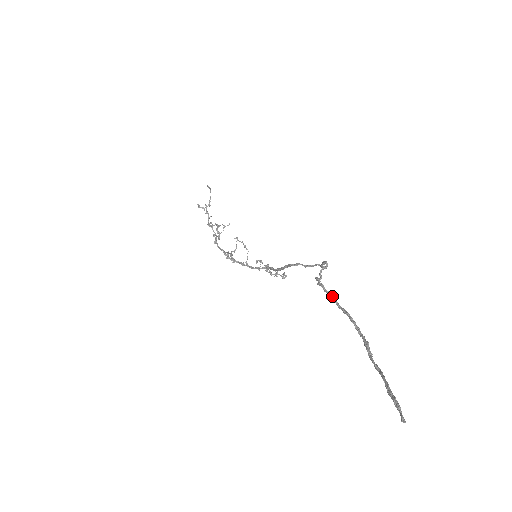
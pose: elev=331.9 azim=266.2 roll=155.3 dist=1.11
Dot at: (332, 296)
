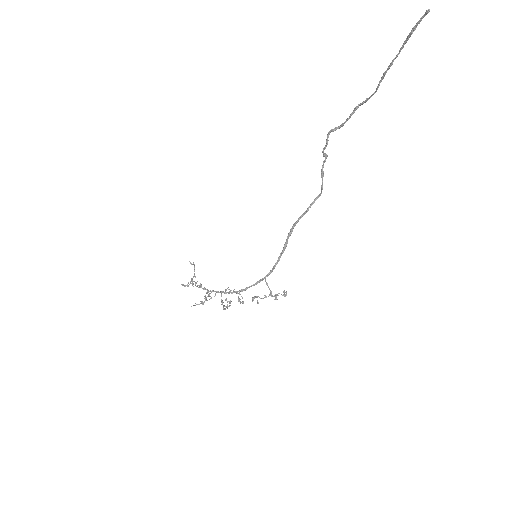
Dot at: (342, 123)
